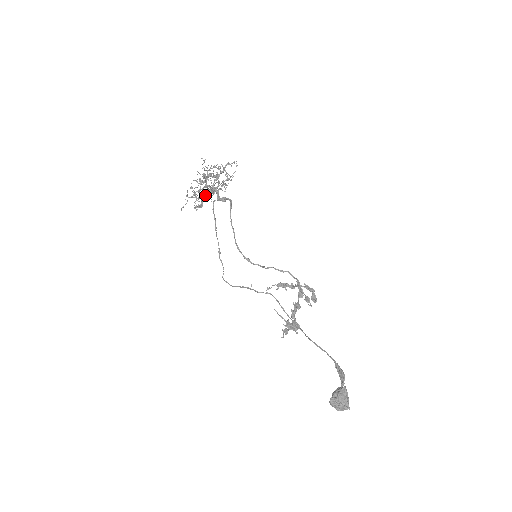
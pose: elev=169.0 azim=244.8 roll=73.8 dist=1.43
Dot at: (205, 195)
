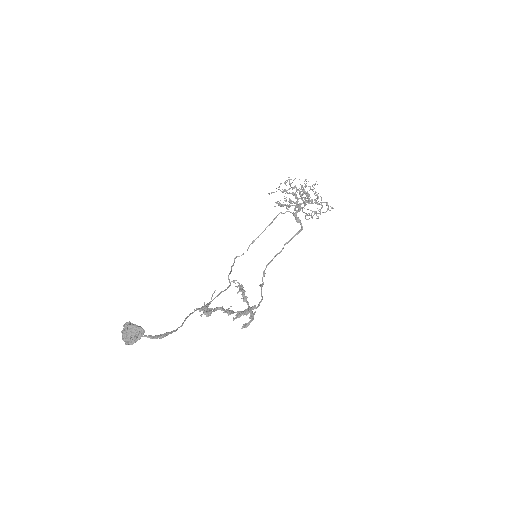
Dot at: (289, 200)
